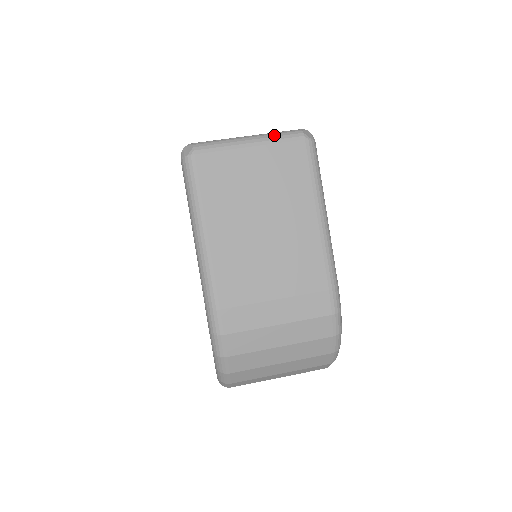
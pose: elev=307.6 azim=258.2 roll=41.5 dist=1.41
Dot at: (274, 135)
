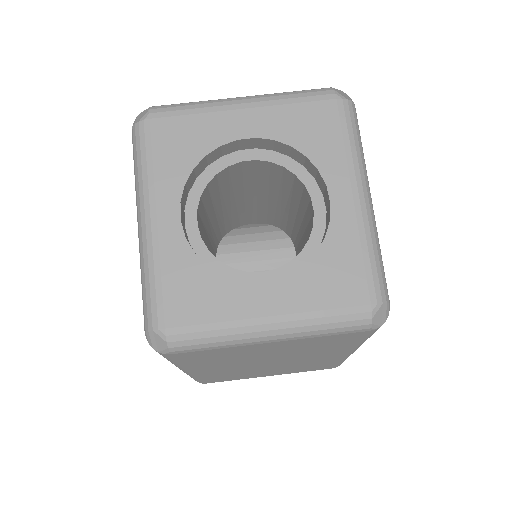
Dot at: (318, 328)
